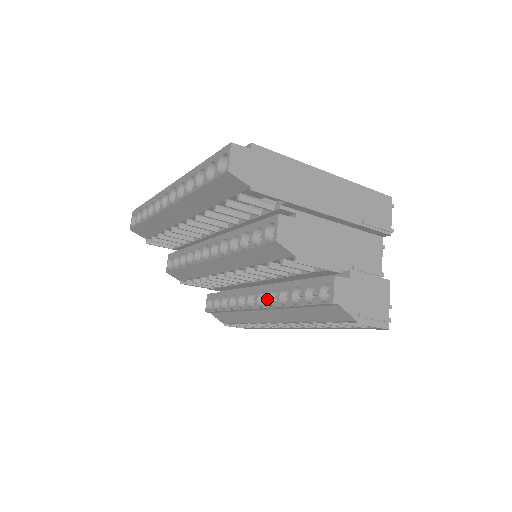
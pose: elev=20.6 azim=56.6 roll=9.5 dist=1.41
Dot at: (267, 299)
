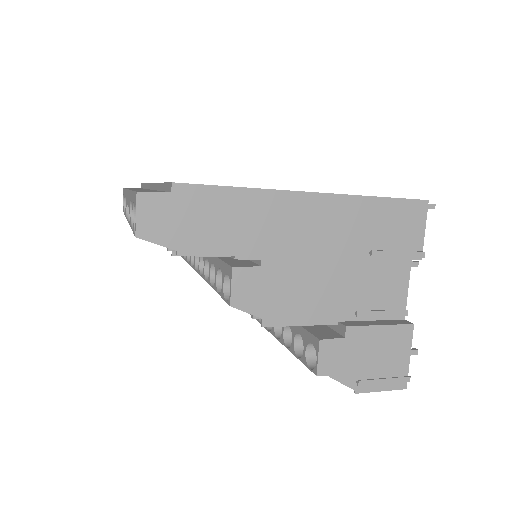
Dot at: occluded
